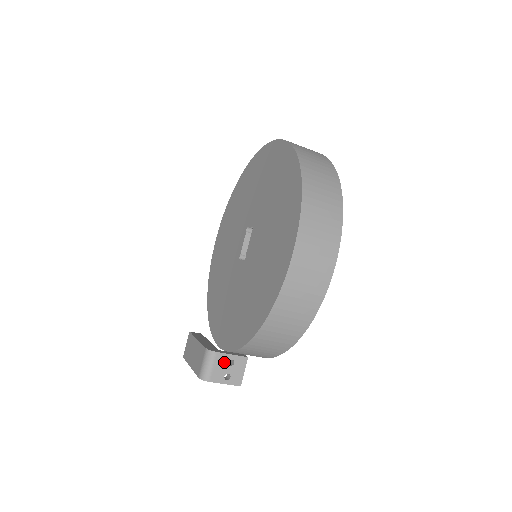
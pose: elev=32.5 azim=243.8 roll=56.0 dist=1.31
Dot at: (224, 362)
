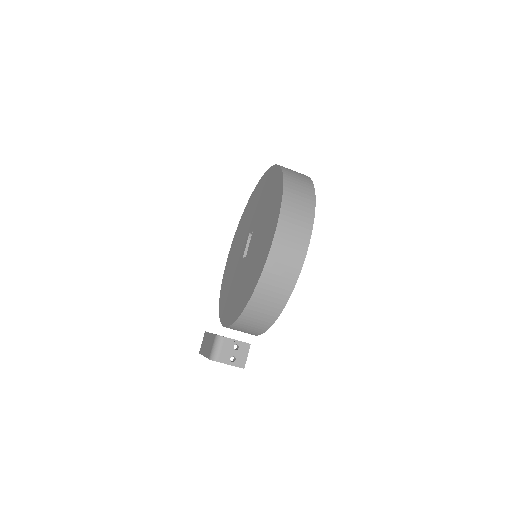
Dot at: (230, 346)
